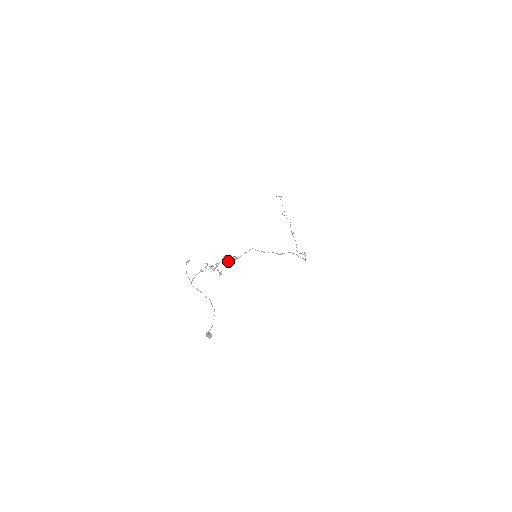
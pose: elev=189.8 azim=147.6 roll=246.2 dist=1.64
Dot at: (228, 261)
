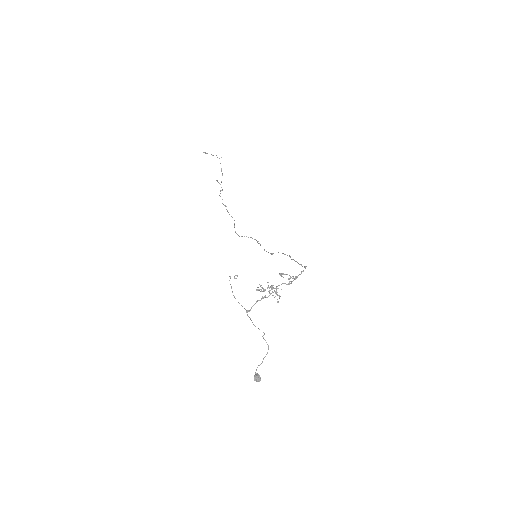
Dot at: (289, 283)
